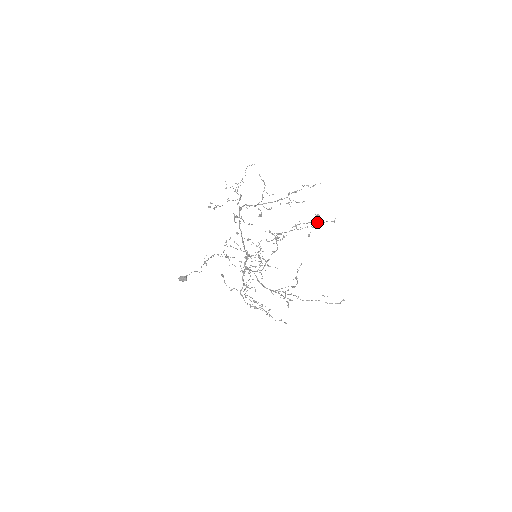
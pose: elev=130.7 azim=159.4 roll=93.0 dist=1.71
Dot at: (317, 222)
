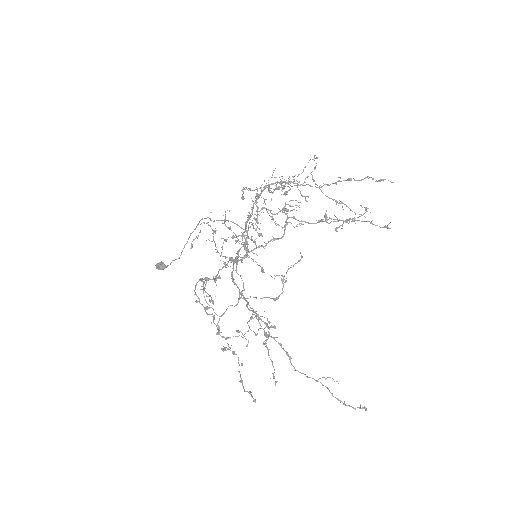
Dot at: (359, 216)
